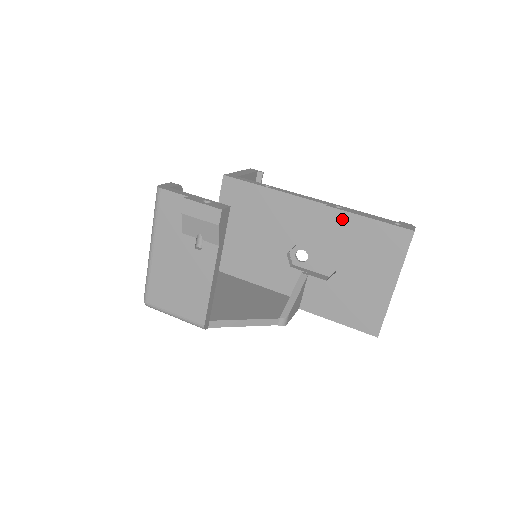
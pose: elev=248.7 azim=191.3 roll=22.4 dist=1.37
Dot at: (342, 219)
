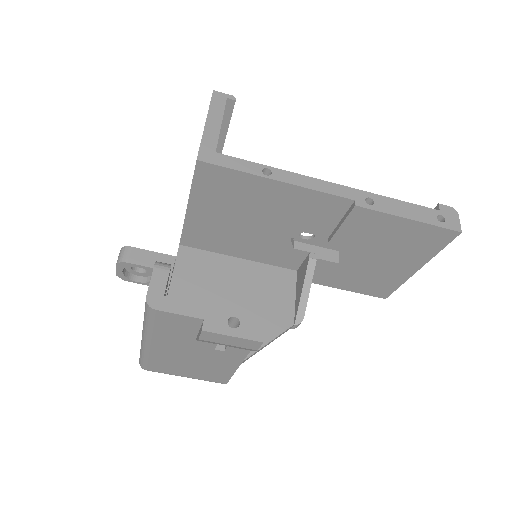
Dot at: (373, 218)
